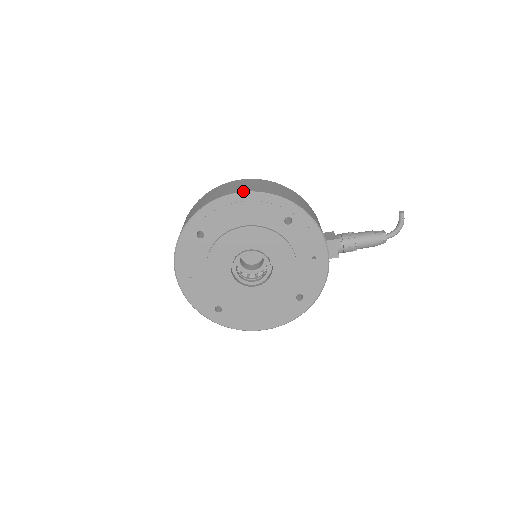
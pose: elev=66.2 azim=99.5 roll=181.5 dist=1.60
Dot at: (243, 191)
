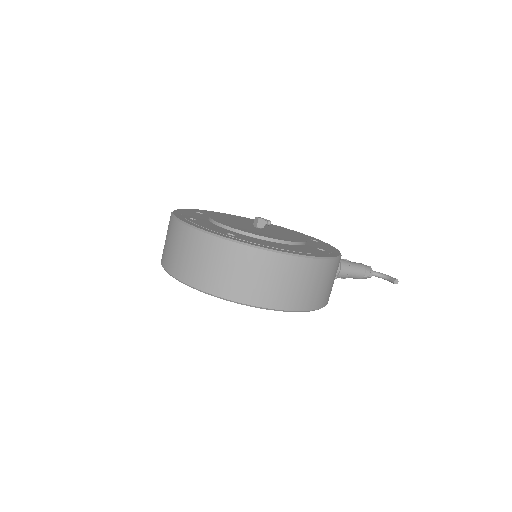
Dot at: (290, 310)
